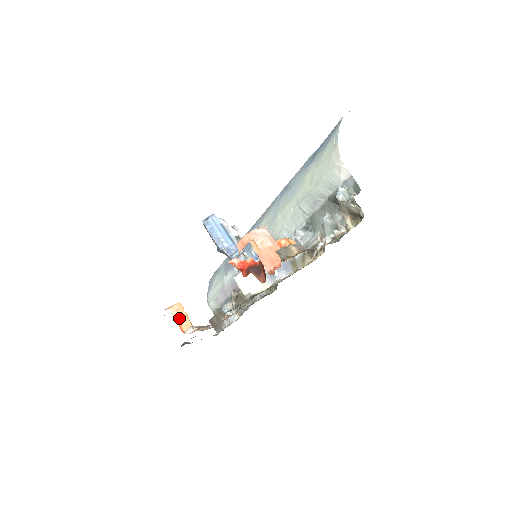
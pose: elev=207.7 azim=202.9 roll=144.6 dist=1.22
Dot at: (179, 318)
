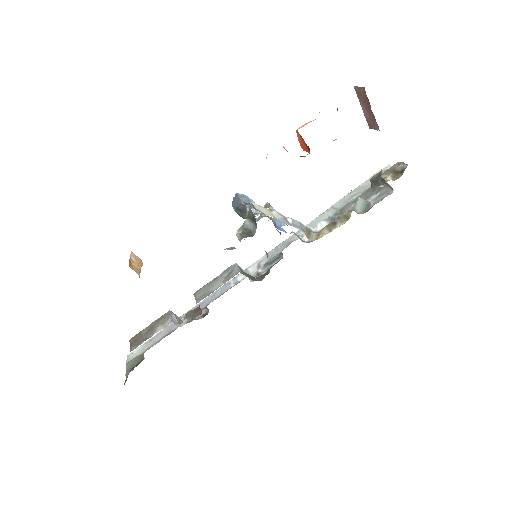
Dot at: (133, 262)
